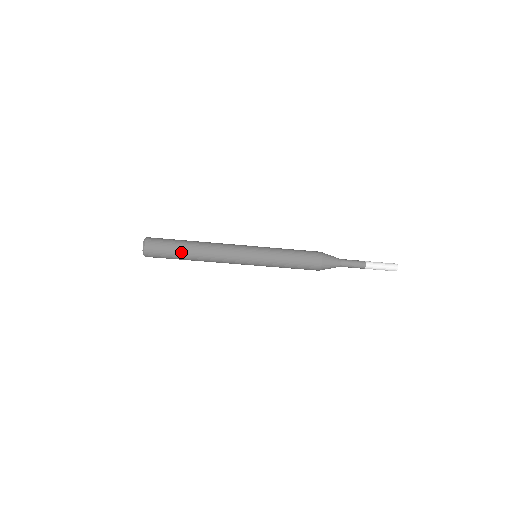
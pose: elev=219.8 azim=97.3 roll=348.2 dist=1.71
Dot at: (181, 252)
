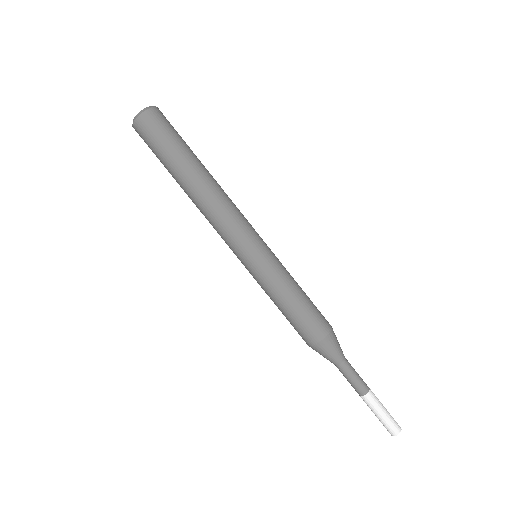
Dot at: (191, 153)
